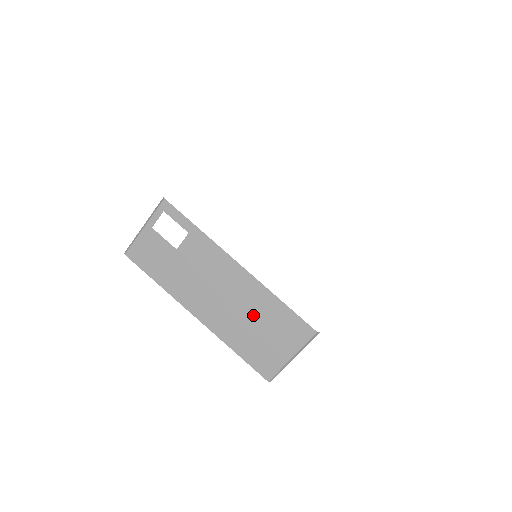
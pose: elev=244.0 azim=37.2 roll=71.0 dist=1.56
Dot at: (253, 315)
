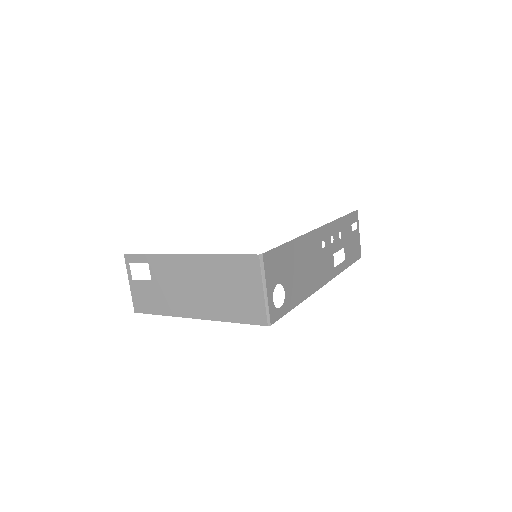
Dot at: (218, 283)
